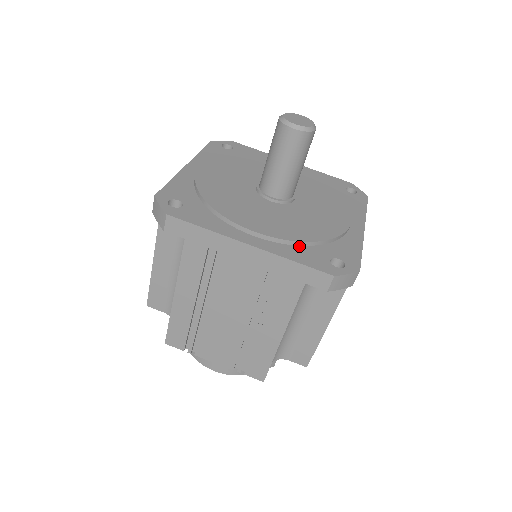
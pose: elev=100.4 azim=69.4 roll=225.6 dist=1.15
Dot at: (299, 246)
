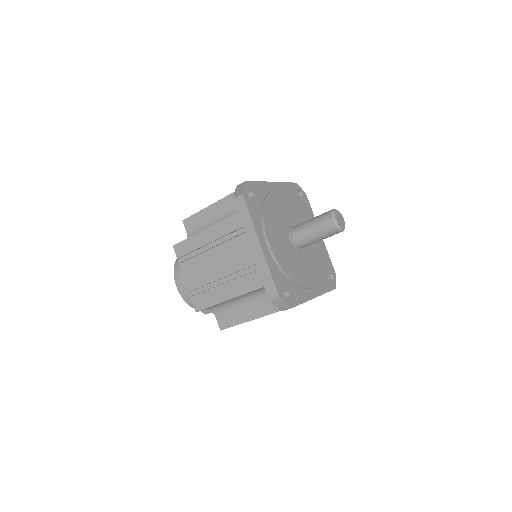
Dot at: (280, 270)
